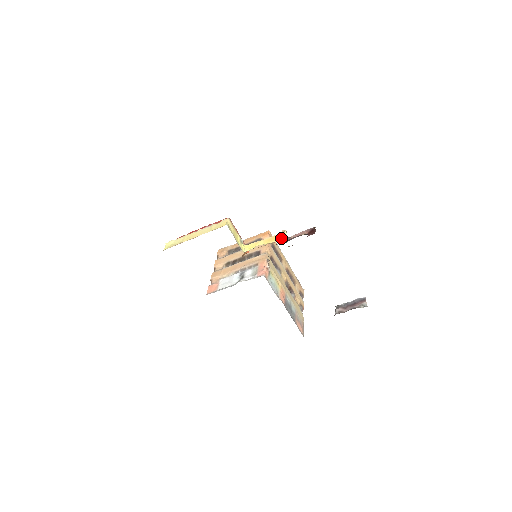
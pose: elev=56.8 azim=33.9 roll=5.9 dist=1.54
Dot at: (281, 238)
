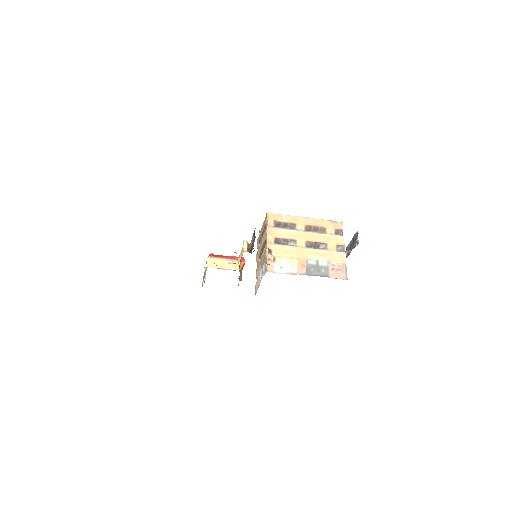
Dot at: (243, 251)
